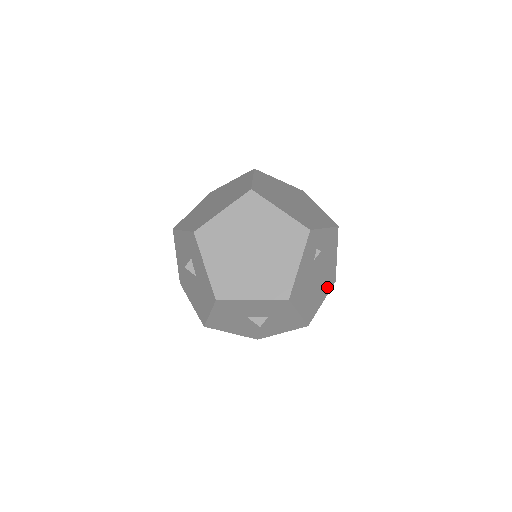
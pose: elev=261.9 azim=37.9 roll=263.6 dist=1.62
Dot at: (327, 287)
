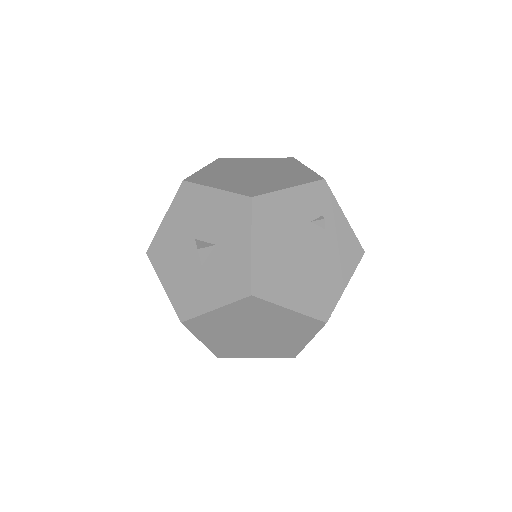
Dot at: (310, 302)
